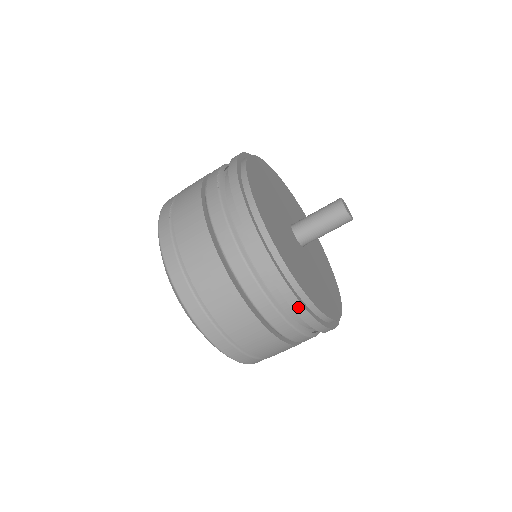
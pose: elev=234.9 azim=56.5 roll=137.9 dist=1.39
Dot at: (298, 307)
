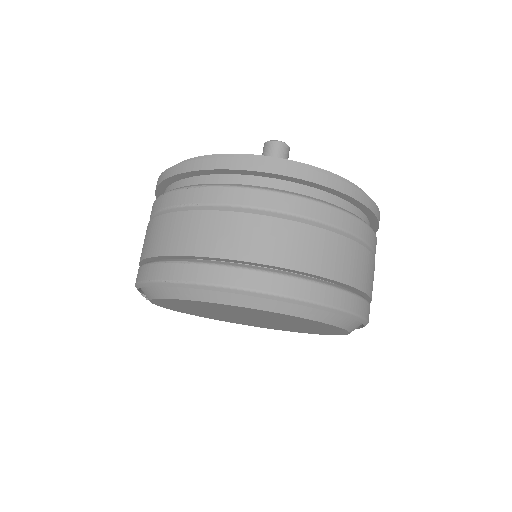
Dot at: (370, 203)
